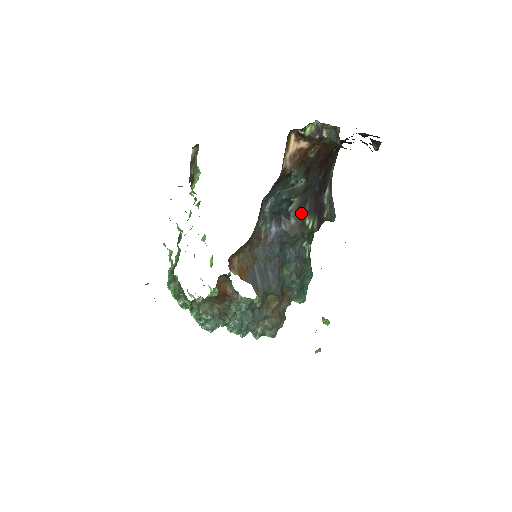
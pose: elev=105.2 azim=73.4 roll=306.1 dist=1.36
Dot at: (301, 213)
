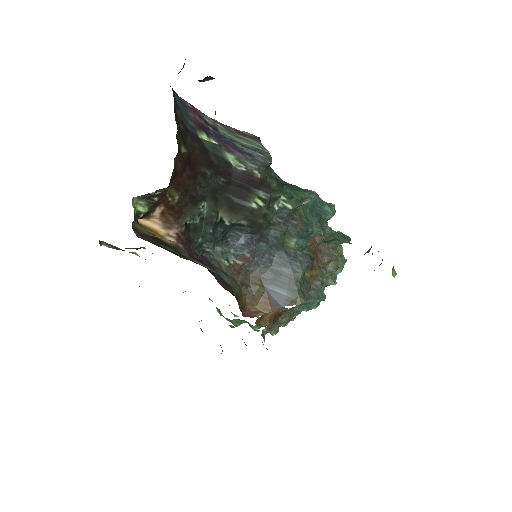
Dot at: (239, 211)
